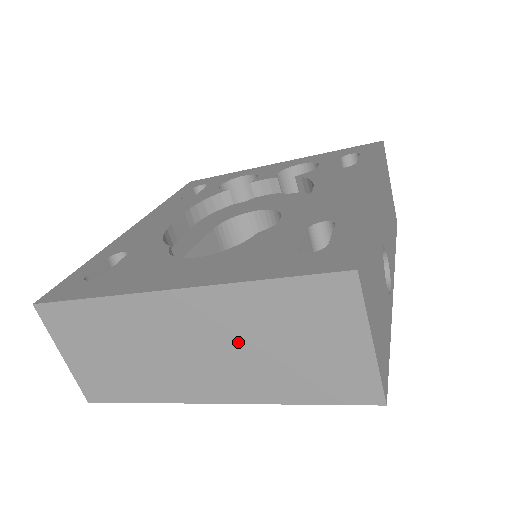
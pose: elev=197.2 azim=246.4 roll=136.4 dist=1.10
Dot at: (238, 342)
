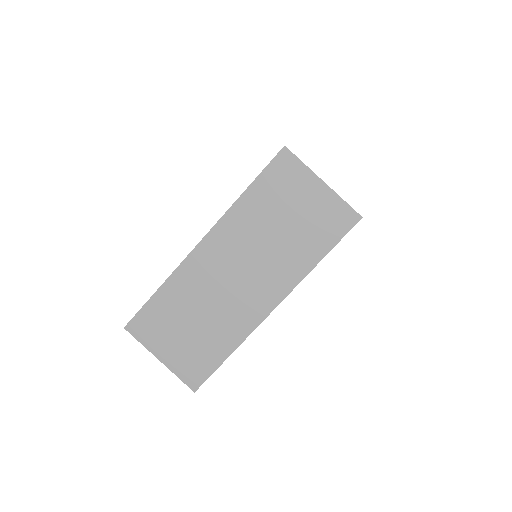
Dot at: (258, 245)
